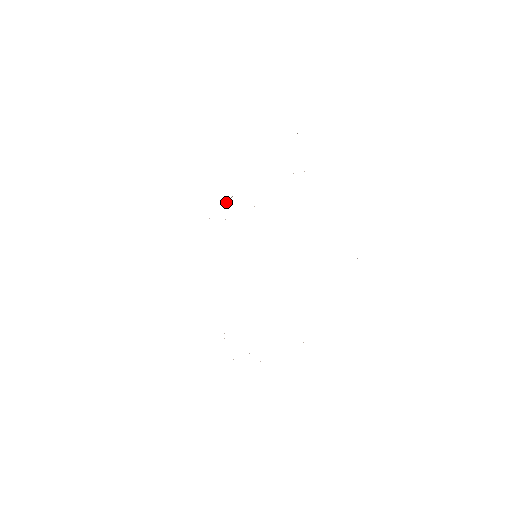
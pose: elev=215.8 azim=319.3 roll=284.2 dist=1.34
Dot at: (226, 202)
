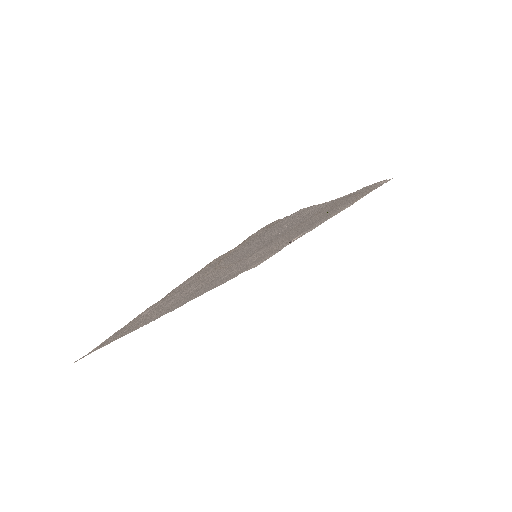
Dot at: (291, 241)
